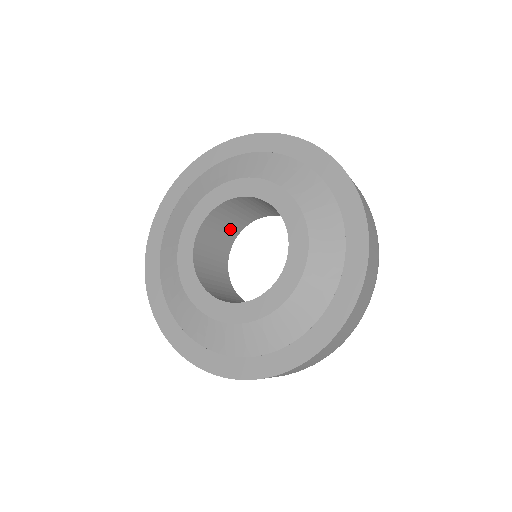
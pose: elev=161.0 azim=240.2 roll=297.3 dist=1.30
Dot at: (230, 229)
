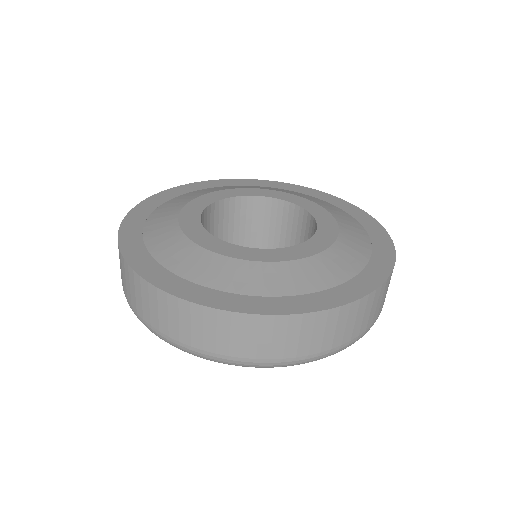
Dot at: occluded
